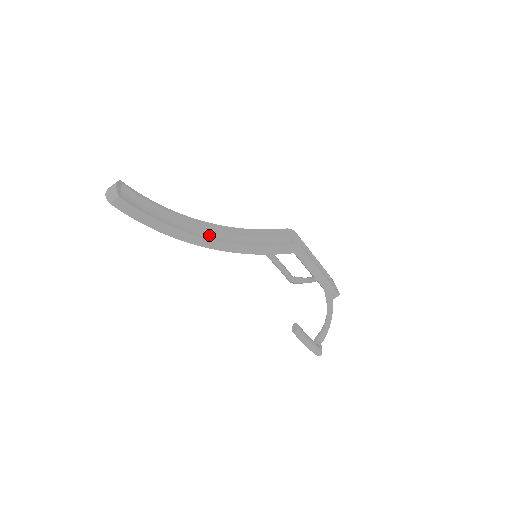
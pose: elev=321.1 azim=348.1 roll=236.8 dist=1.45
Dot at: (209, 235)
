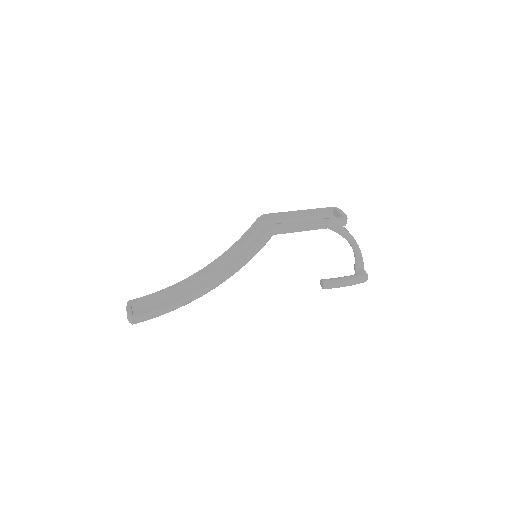
Dot at: (212, 275)
